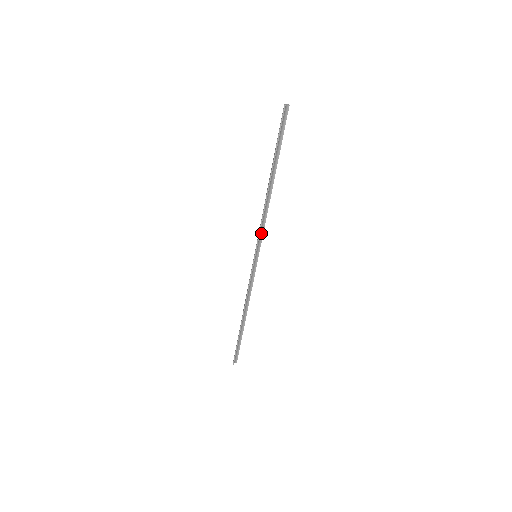
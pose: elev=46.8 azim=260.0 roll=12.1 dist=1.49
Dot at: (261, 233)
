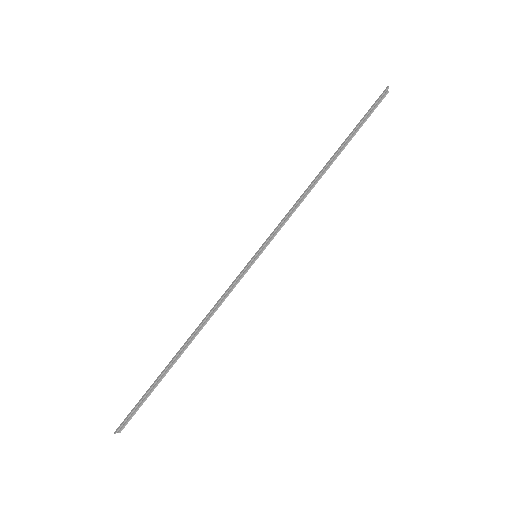
Dot at: (279, 226)
